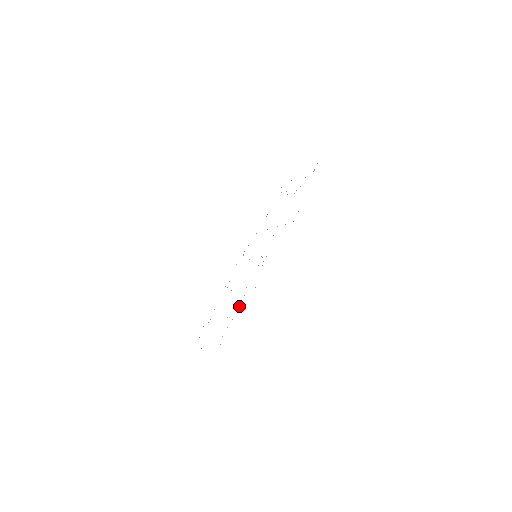
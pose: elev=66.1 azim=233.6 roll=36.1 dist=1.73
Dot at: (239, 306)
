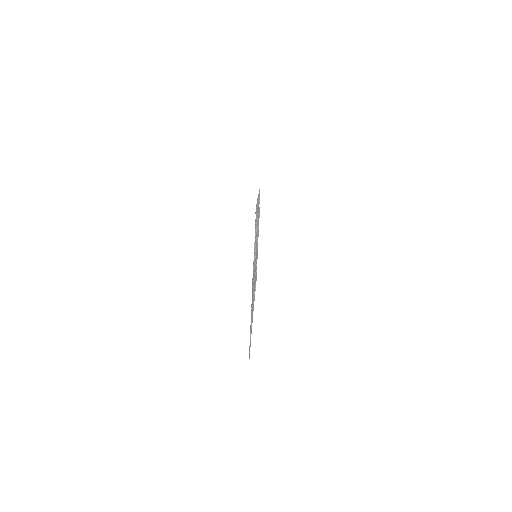
Dot at: occluded
